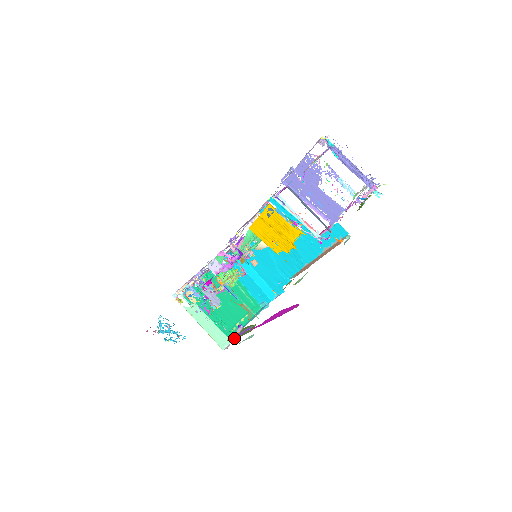
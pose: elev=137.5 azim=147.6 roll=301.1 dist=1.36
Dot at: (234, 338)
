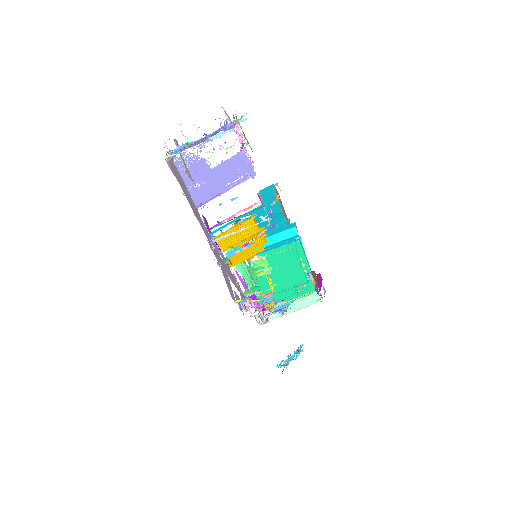
Dot at: occluded
